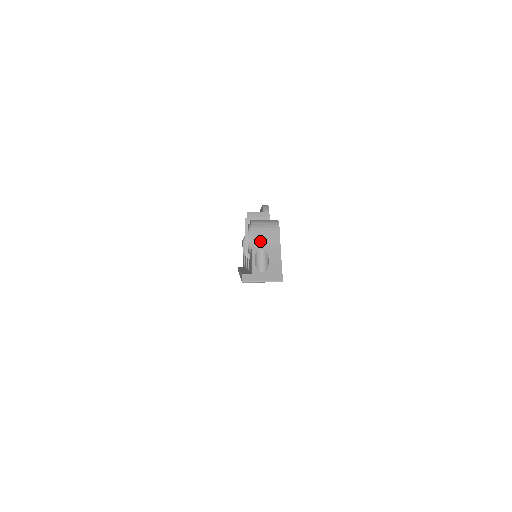
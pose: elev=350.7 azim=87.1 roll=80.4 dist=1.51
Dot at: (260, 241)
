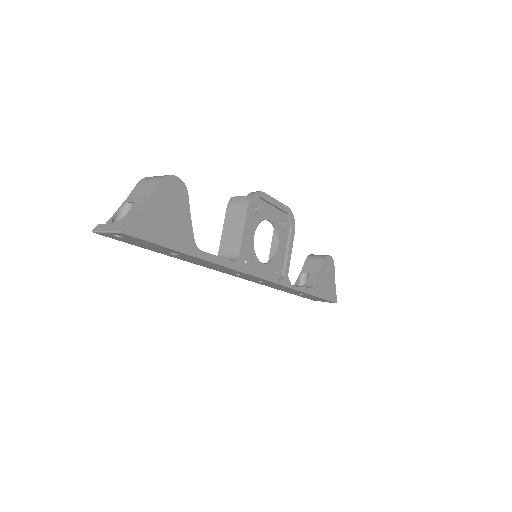
Dot at: (136, 193)
